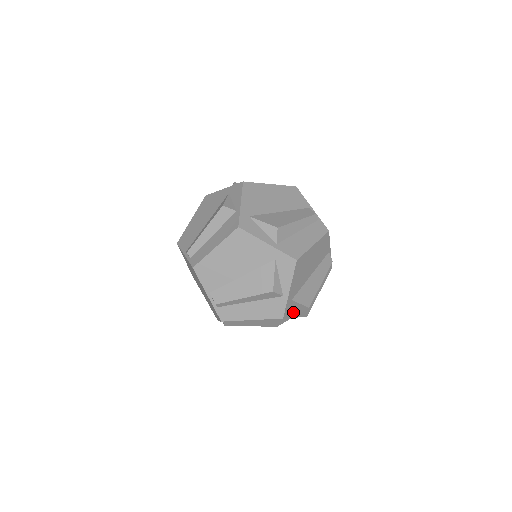
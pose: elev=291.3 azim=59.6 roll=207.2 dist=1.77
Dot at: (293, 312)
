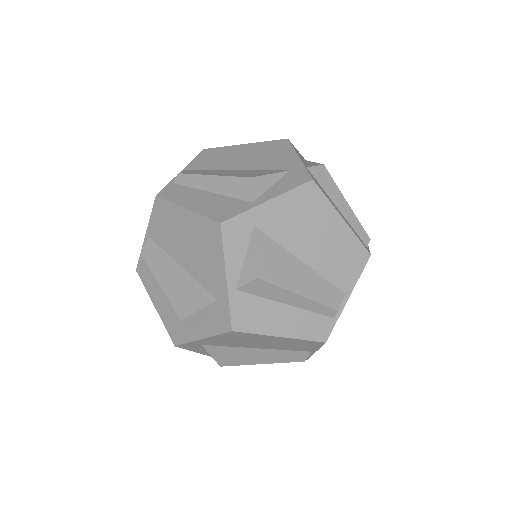
Dot at: (201, 350)
